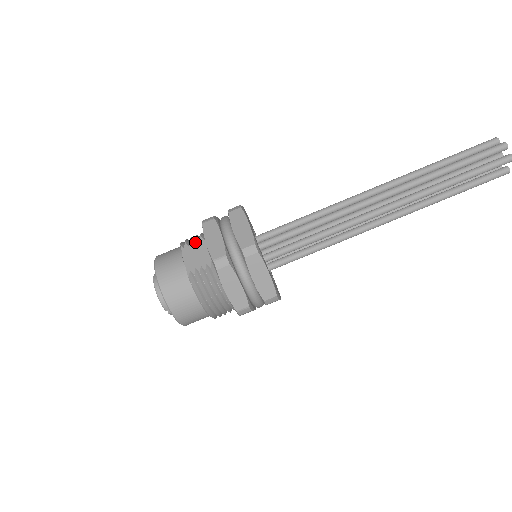
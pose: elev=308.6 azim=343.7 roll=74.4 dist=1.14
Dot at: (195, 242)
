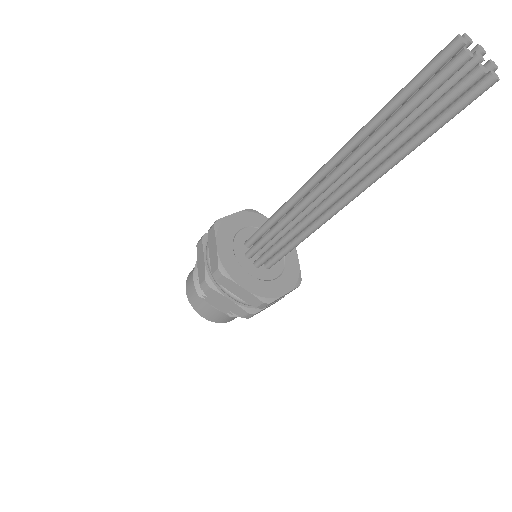
Dot at: occluded
